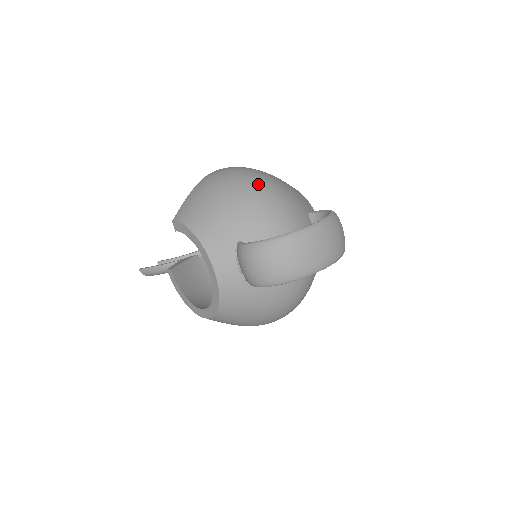
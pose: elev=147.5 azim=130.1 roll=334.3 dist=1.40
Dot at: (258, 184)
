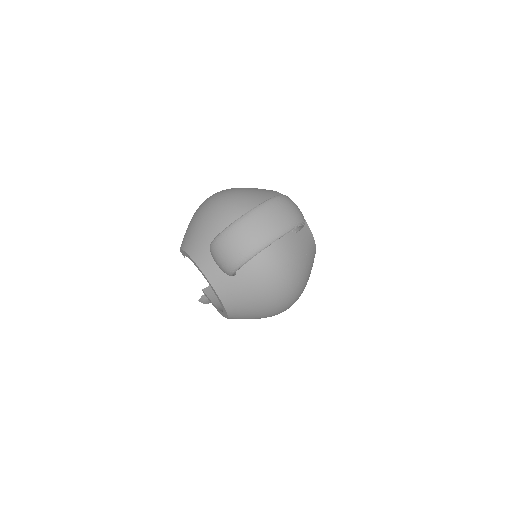
Dot at: (223, 198)
